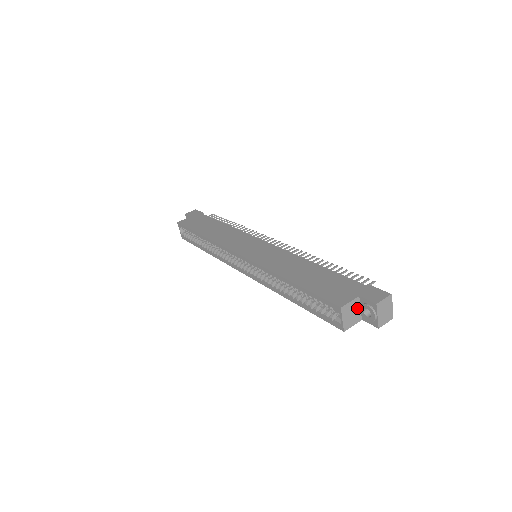
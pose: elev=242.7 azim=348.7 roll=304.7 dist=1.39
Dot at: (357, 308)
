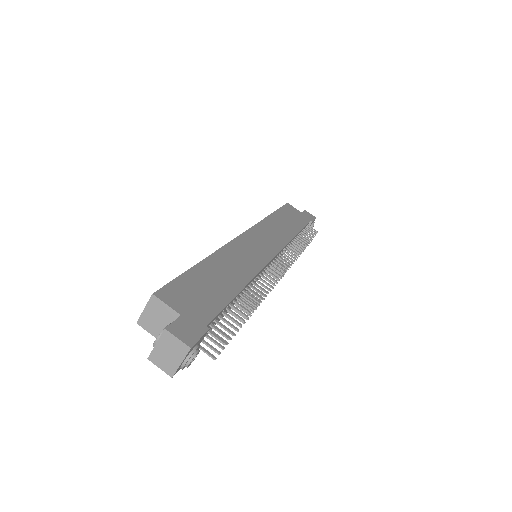
Dot at: occluded
